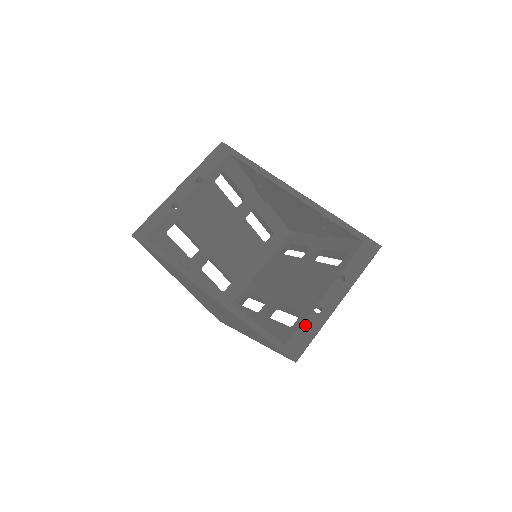
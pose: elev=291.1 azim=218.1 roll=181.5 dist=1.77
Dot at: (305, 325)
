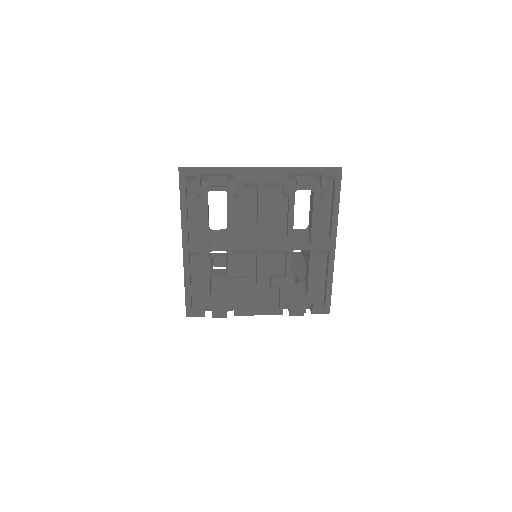
Dot at: occluded
